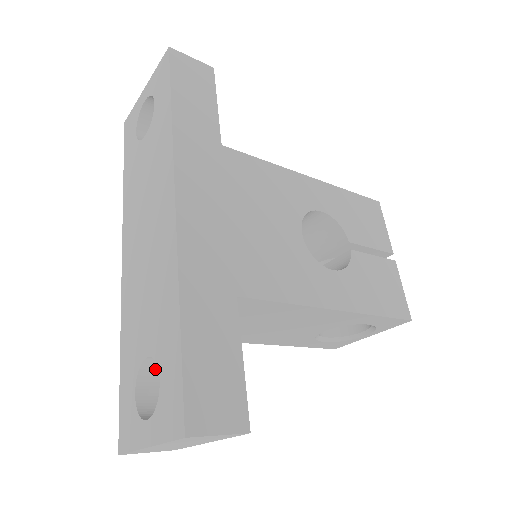
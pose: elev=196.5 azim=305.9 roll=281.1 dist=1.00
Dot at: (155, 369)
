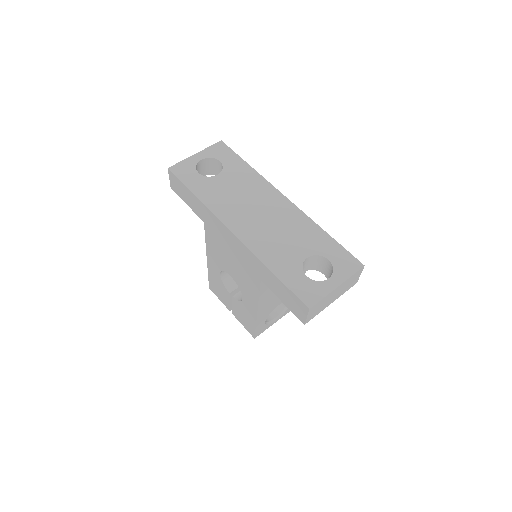
Dot at: occluded
